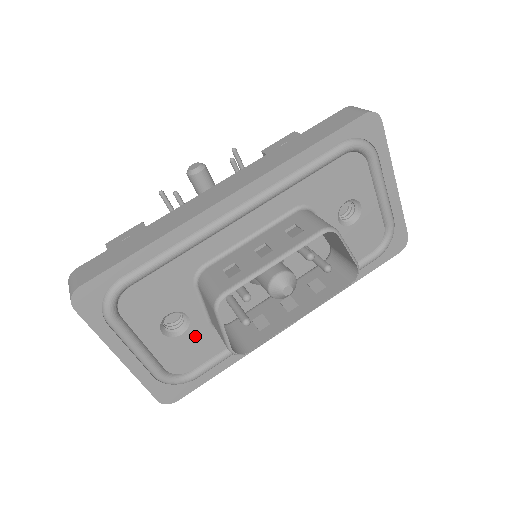
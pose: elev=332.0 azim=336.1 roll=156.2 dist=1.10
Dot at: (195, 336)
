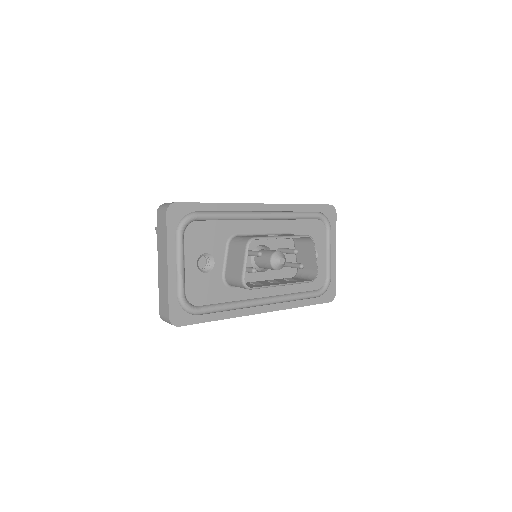
Dot at: (211, 280)
